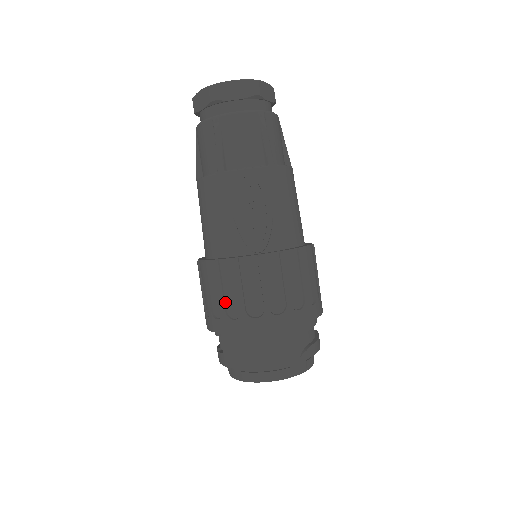
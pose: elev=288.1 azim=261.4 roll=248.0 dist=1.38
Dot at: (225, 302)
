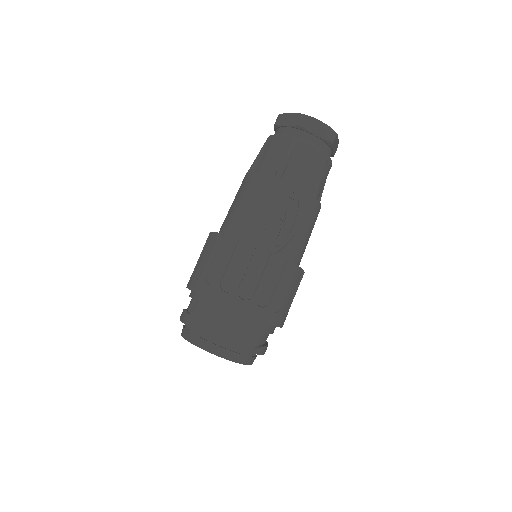
Dot at: (224, 274)
